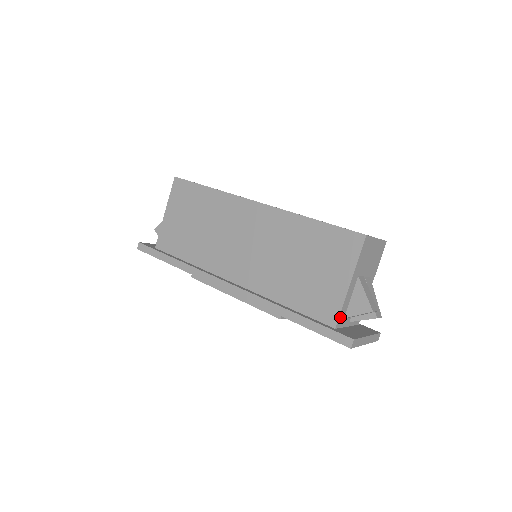
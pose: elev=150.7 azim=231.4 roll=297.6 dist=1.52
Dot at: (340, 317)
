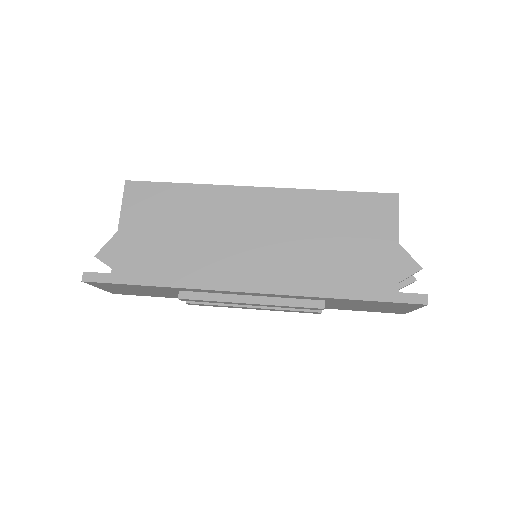
Dot at: (397, 281)
